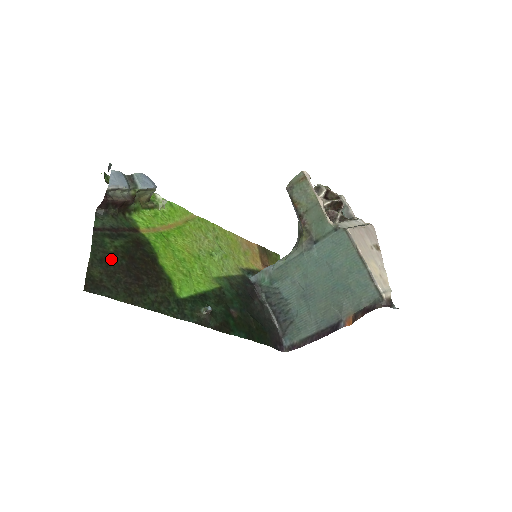
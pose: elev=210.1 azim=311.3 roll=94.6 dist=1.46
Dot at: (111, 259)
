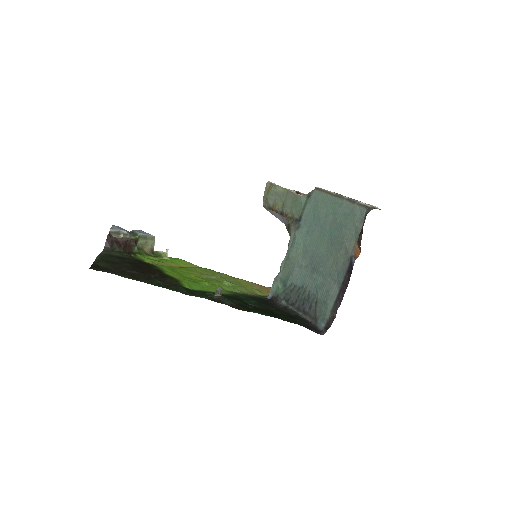
Dot at: (116, 262)
